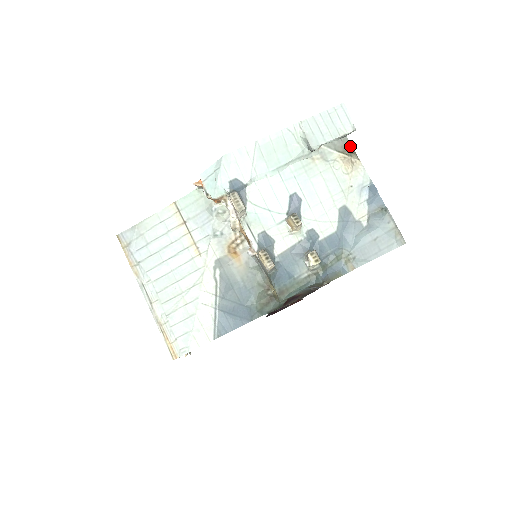
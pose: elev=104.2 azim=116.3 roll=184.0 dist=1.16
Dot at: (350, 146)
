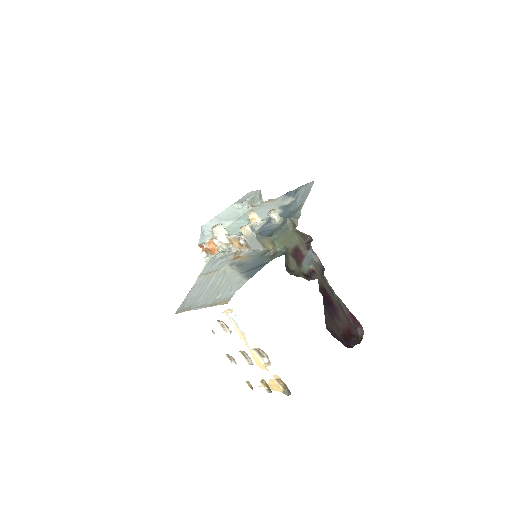
Dot at: occluded
